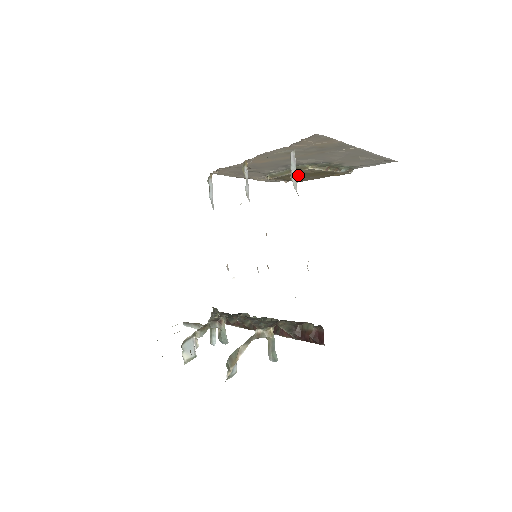
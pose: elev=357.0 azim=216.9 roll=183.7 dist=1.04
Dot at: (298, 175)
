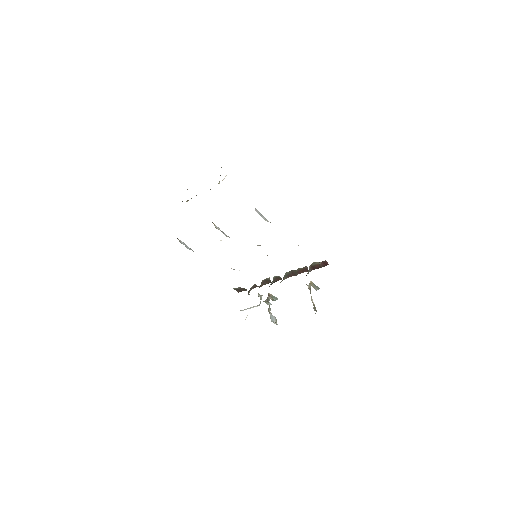
Dot at: occluded
